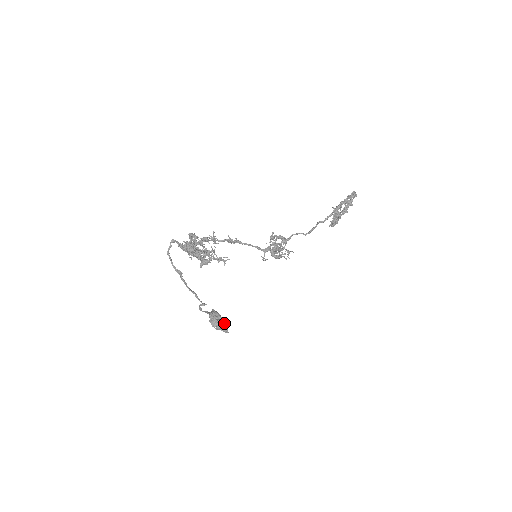
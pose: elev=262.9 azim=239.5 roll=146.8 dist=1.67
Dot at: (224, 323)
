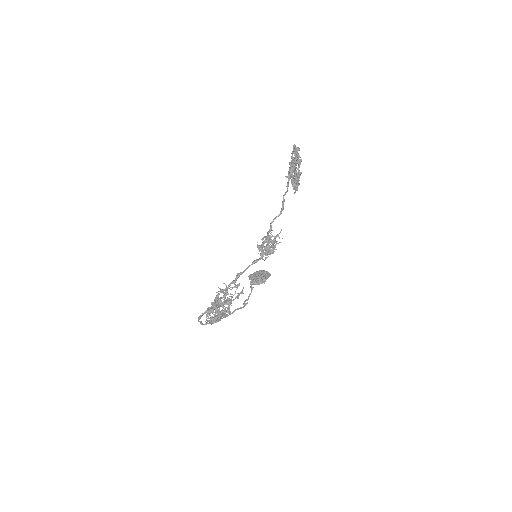
Dot at: (263, 276)
